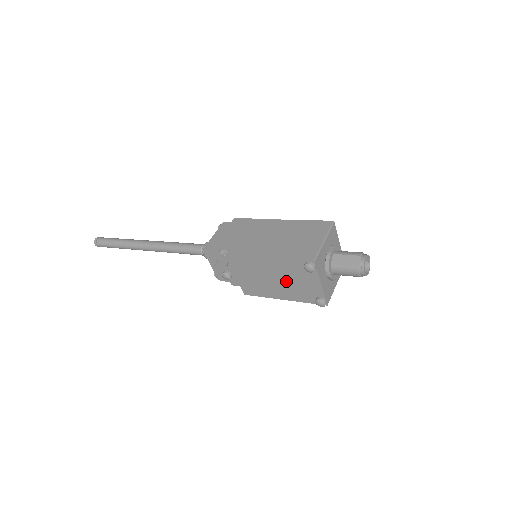
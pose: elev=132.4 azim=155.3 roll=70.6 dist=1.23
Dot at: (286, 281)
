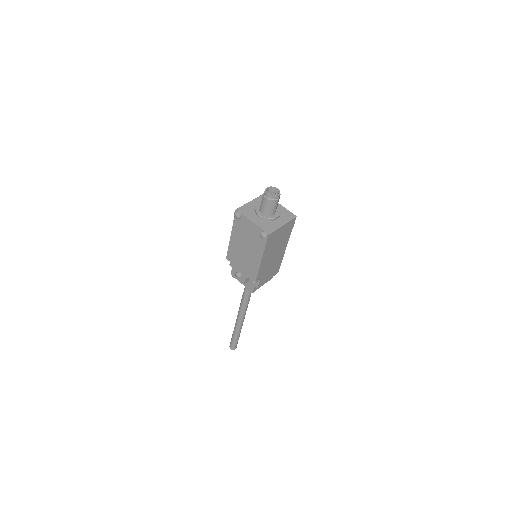
Dot at: (248, 242)
